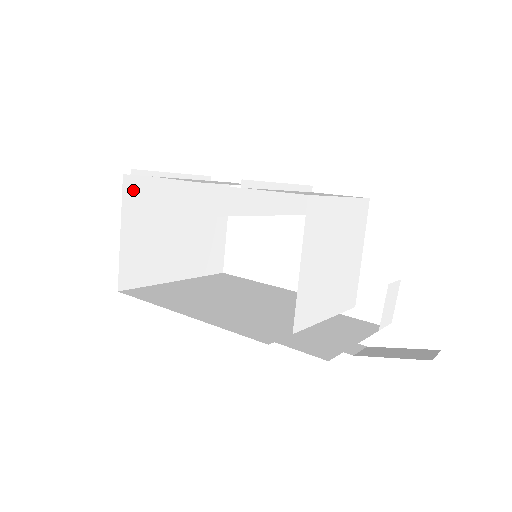
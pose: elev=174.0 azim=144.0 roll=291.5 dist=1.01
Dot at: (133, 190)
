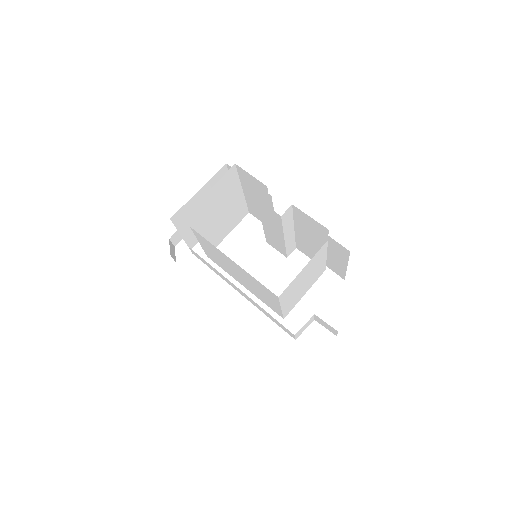
Dot at: (230, 175)
